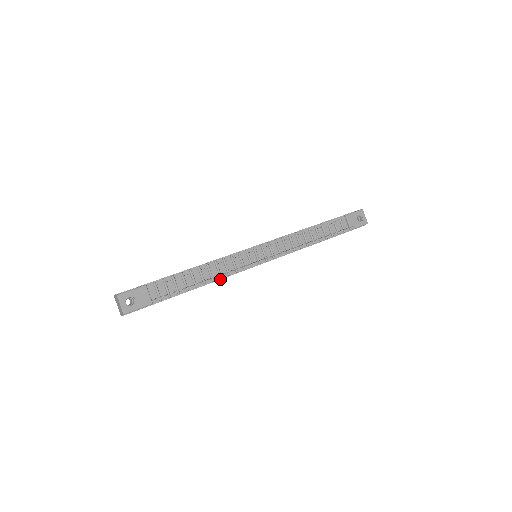
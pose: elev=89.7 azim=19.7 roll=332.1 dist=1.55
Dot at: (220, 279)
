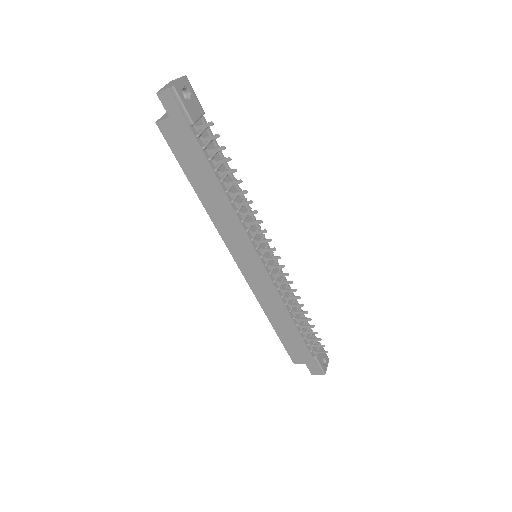
Dot at: (235, 211)
